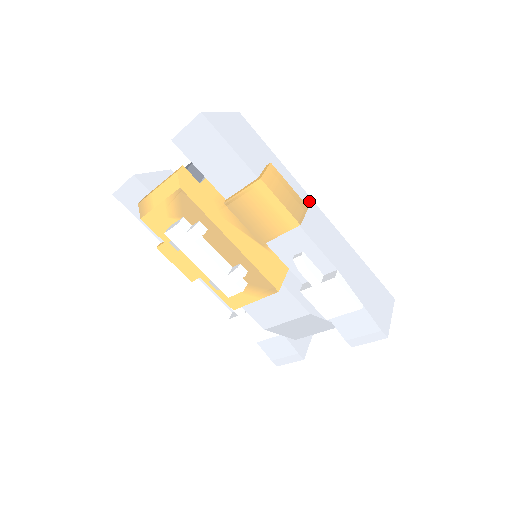
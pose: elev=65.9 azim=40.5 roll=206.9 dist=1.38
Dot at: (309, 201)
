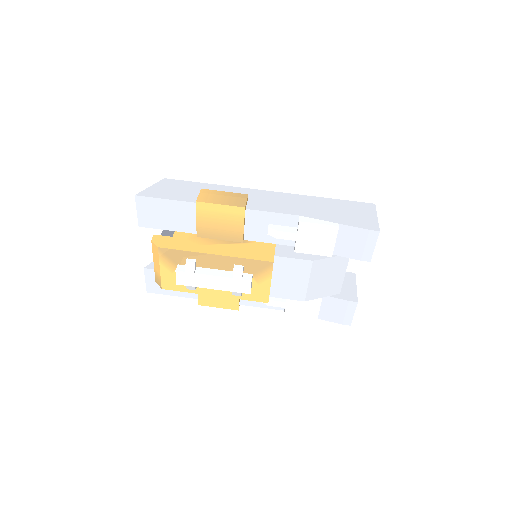
Dot at: (250, 191)
